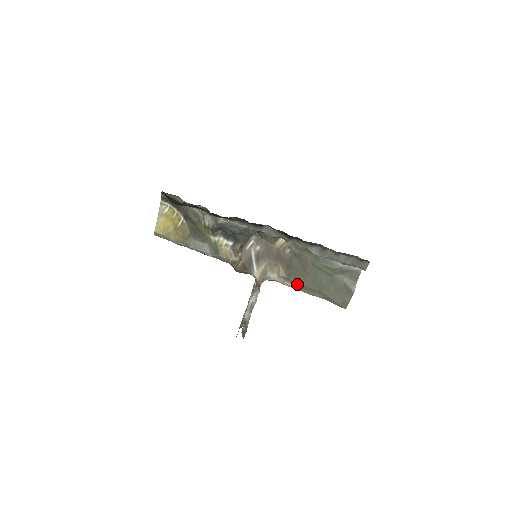
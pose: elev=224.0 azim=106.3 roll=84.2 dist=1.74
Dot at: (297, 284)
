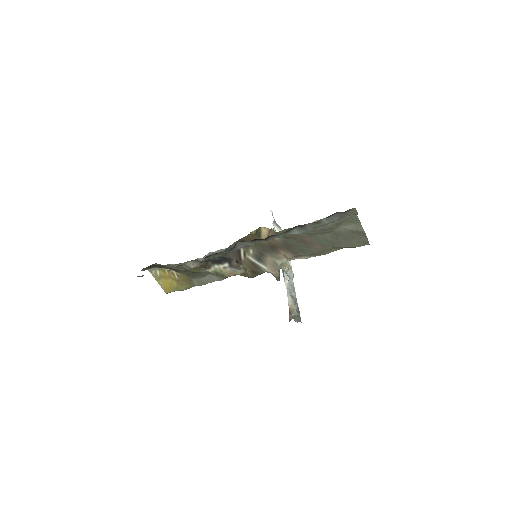
Dot at: (309, 255)
